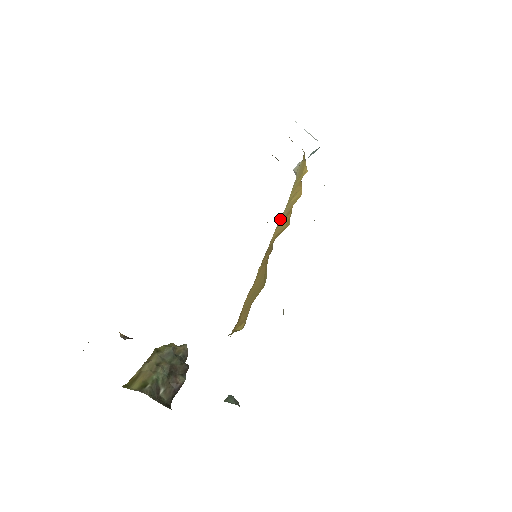
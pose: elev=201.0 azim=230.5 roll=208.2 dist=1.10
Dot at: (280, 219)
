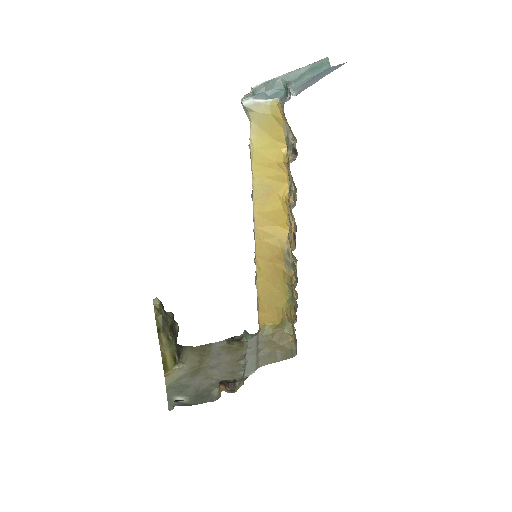
Dot at: (255, 198)
